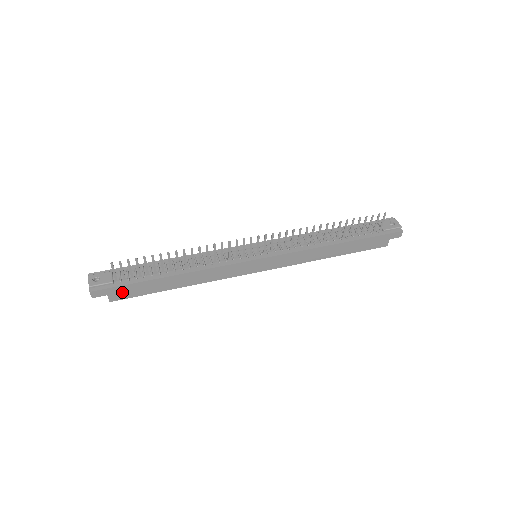
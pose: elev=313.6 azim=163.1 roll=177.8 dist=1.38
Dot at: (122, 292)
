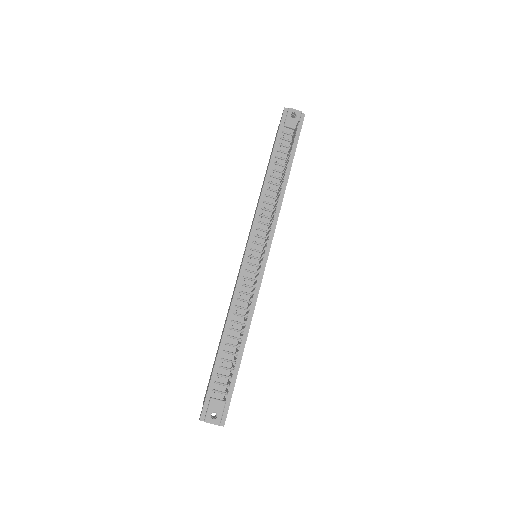
Dot at: occluded
